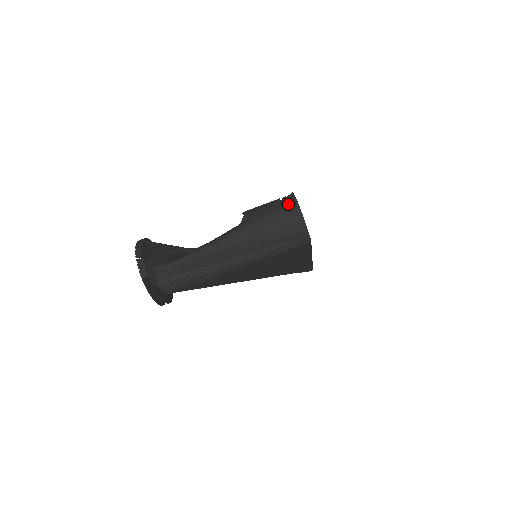
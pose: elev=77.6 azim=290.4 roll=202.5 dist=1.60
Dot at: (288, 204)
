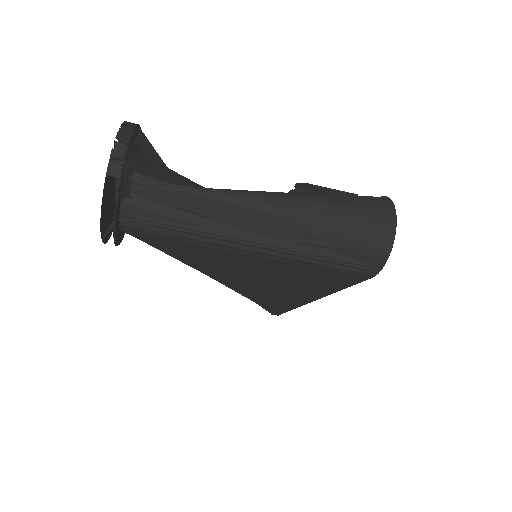
Dot at: (381, 205)
